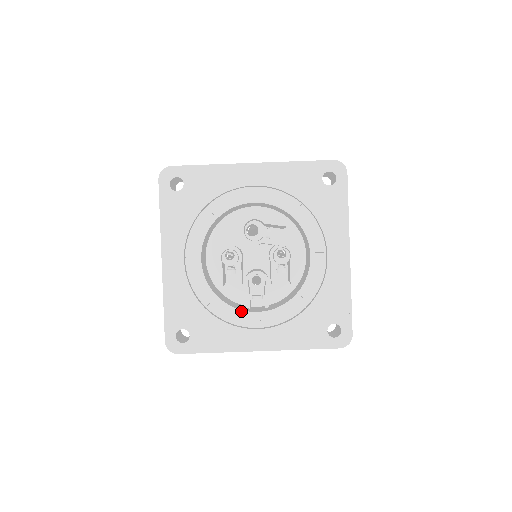
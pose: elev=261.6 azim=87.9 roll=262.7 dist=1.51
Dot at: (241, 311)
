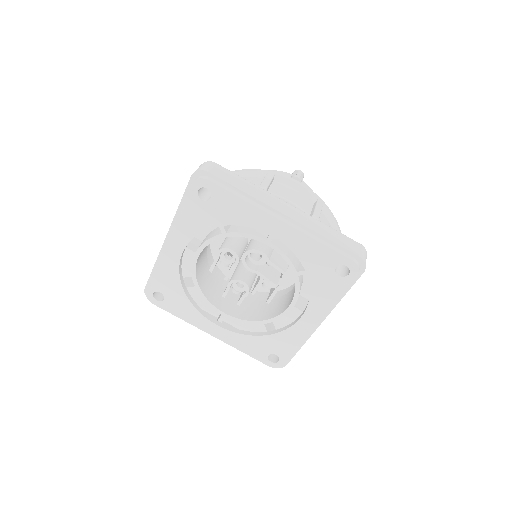
Dot at: (212, 305)
